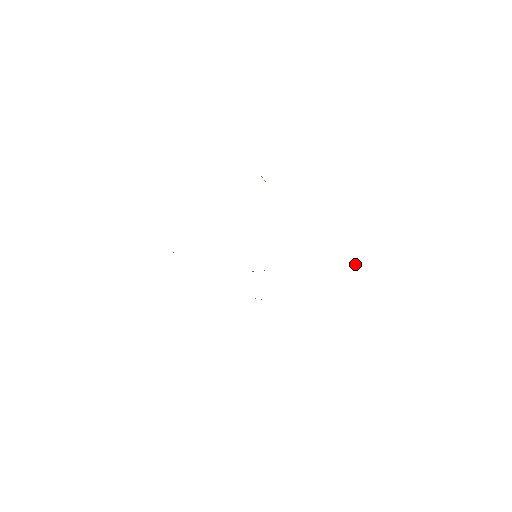
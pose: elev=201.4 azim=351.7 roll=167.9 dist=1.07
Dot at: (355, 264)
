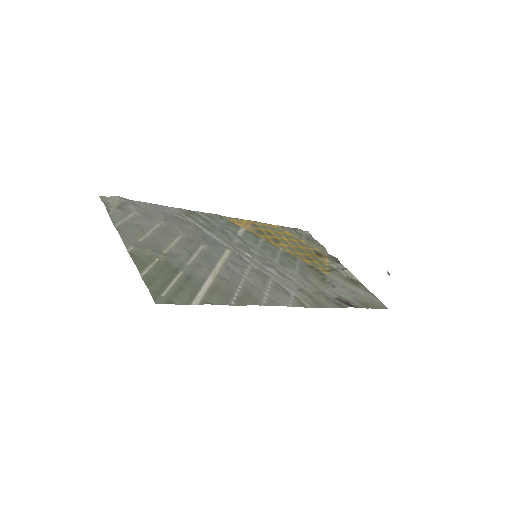
Dot at: (388, 273)
